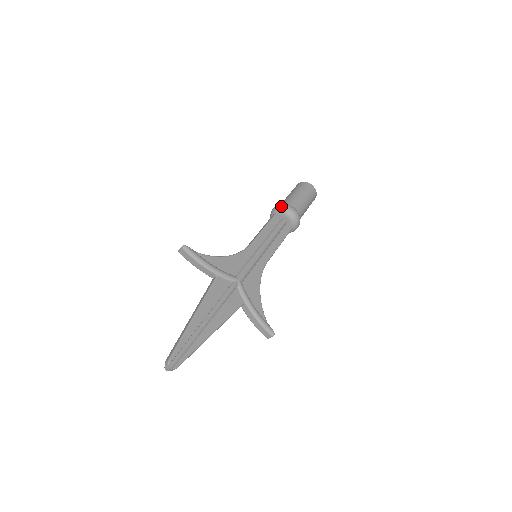
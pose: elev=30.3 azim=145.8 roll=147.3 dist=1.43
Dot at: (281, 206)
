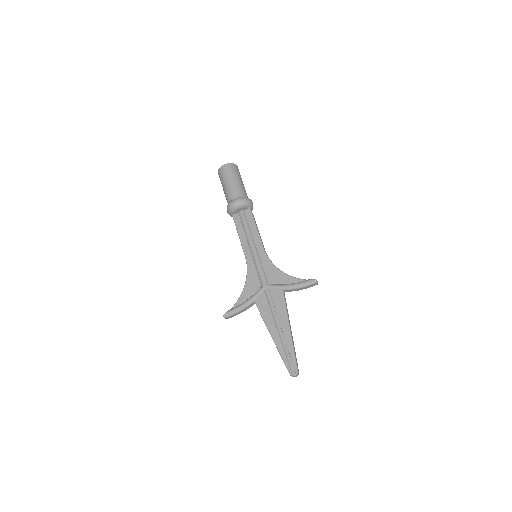
Dot at: (228, 210)
